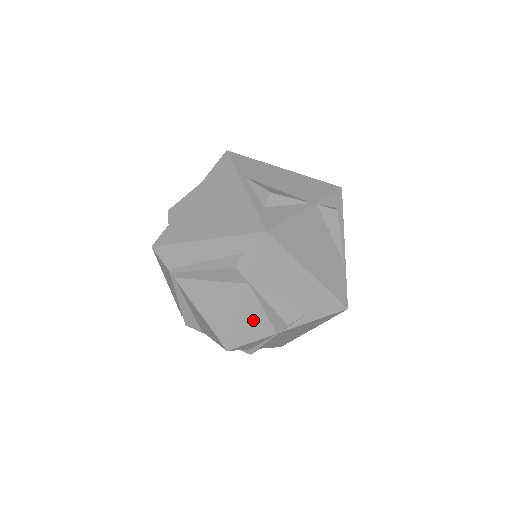
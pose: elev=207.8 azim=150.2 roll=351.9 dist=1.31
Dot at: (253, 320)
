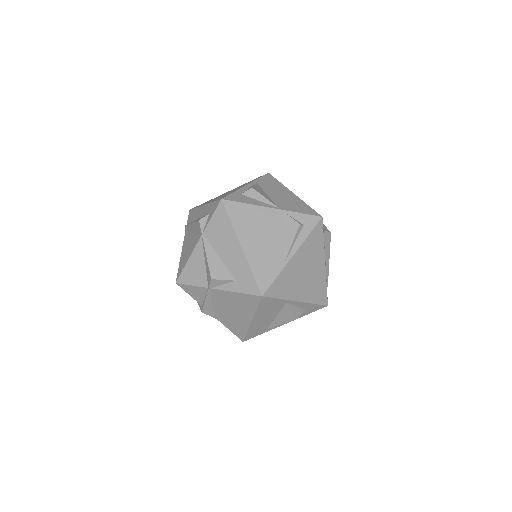
Dot at: (197, 266)
